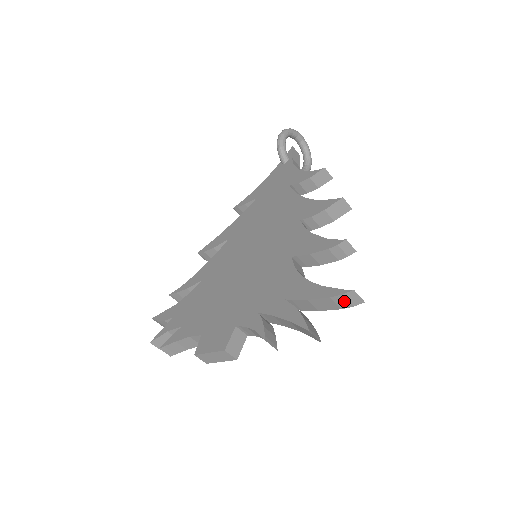
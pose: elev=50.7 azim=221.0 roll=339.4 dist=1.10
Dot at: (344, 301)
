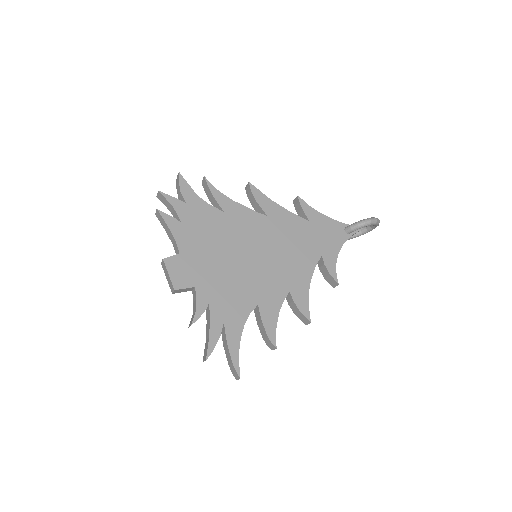
Dot at: (233, 369)
